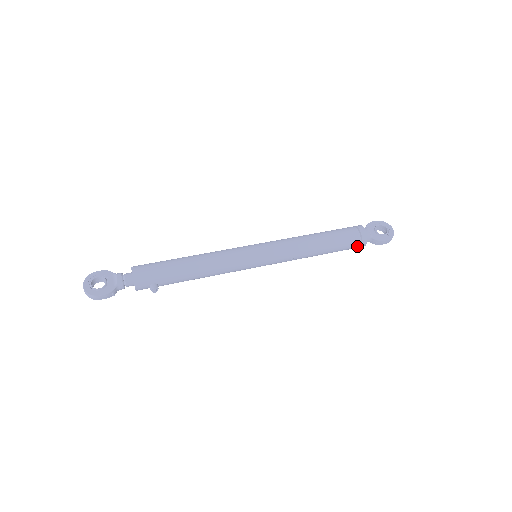
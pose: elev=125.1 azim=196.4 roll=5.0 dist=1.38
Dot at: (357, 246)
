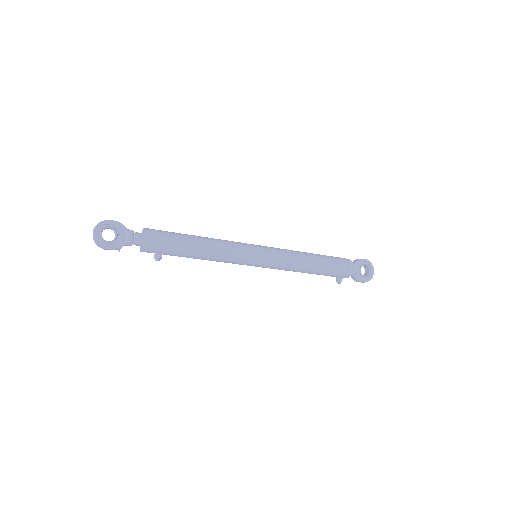
Dot at: (339, 279)
